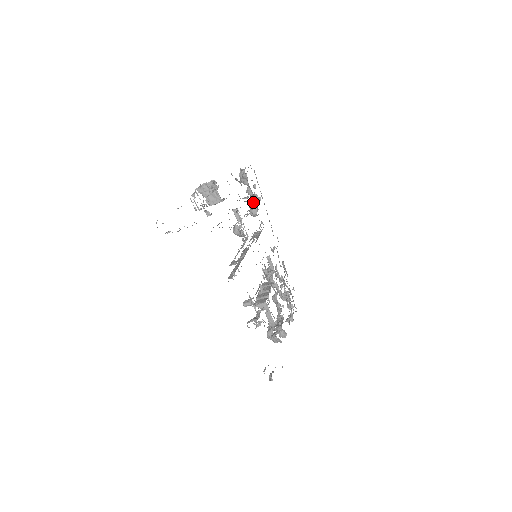
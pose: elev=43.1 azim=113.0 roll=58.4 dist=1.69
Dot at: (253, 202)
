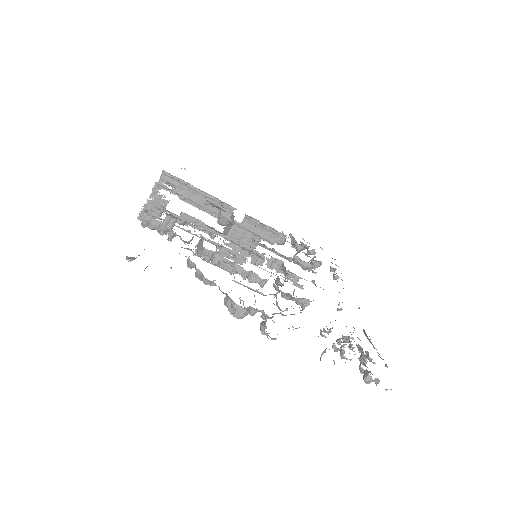
Dot at: occluded
